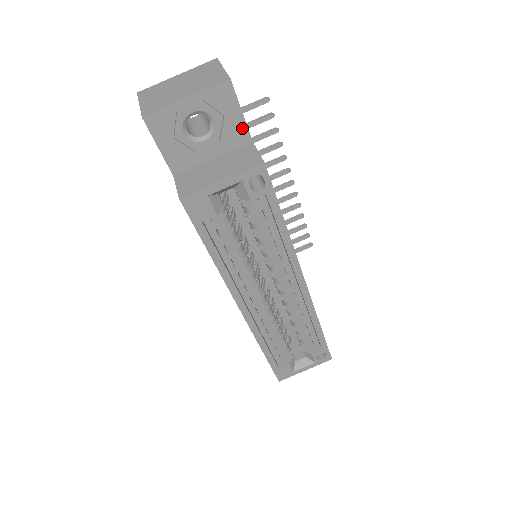
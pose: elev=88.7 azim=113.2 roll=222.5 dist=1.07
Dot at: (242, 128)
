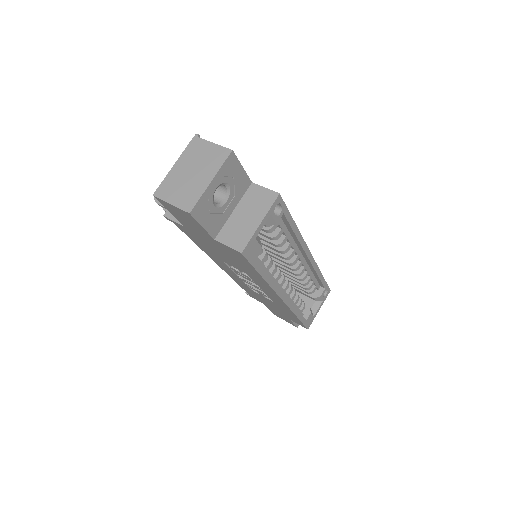
Dot at: (245, 178)
